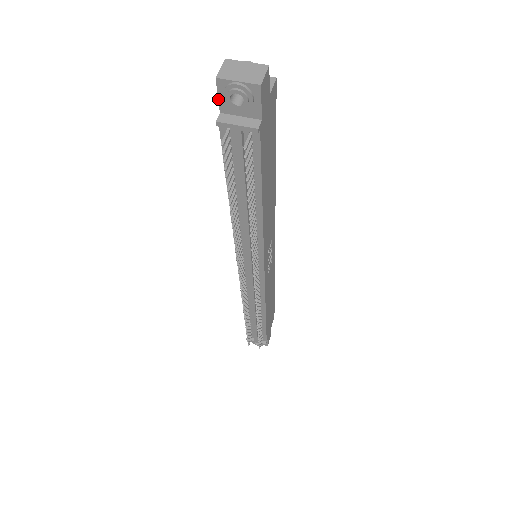
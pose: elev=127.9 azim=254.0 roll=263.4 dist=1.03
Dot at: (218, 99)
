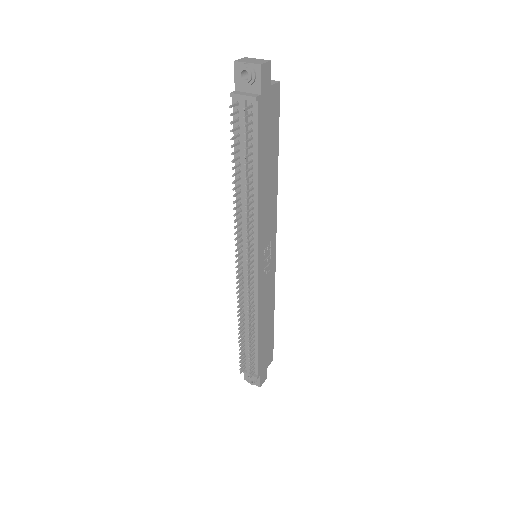
Dot at: (234, 79)
